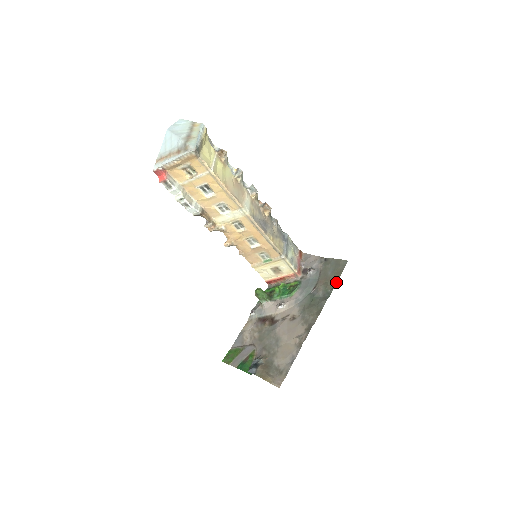
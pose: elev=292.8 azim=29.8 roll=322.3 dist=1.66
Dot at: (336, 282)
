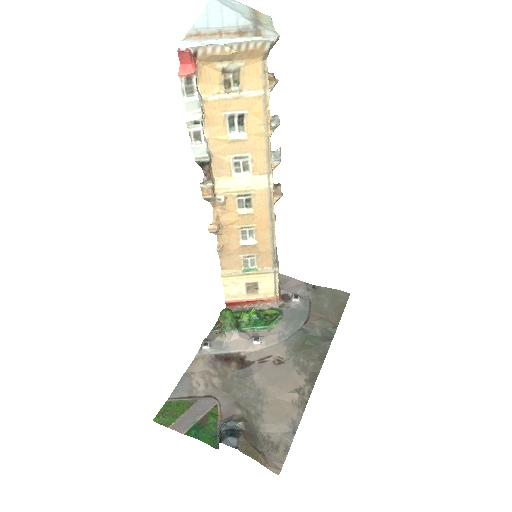
Dot at: (339, 319)
